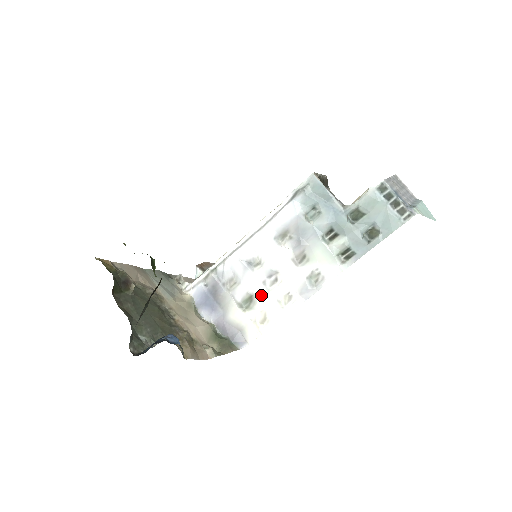
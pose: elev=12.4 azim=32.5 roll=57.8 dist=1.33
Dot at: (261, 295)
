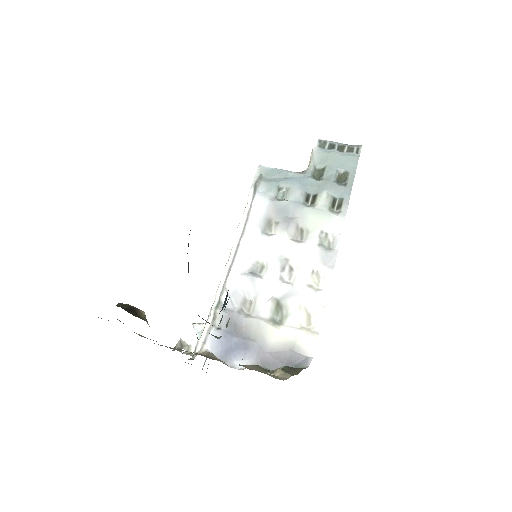
Dot at: (287, 293)
